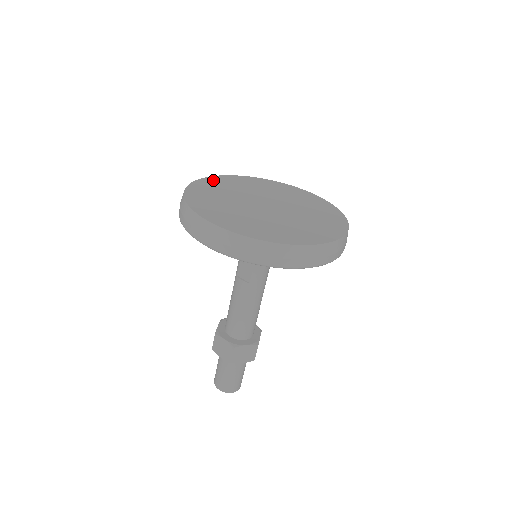
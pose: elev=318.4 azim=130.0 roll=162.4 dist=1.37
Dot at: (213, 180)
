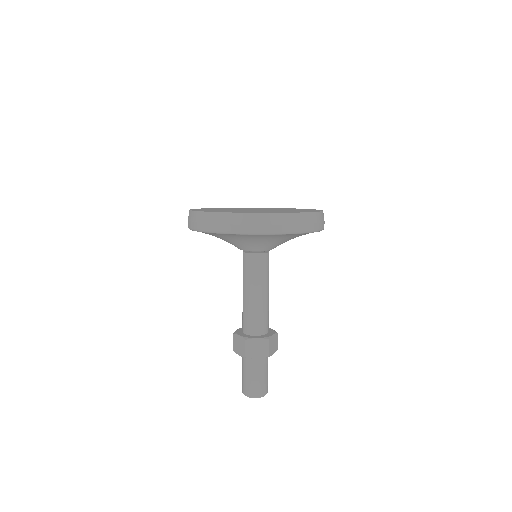
Dot at: occluded
